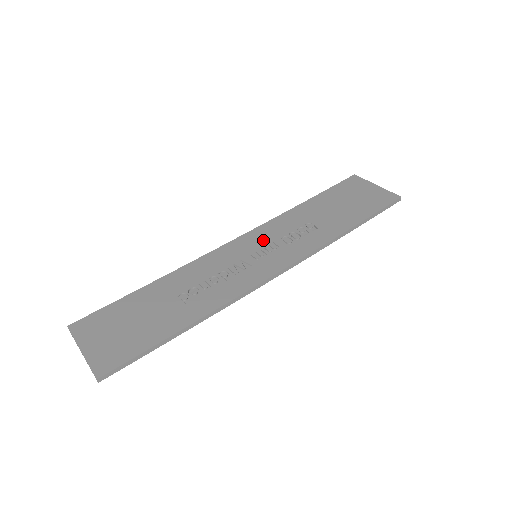
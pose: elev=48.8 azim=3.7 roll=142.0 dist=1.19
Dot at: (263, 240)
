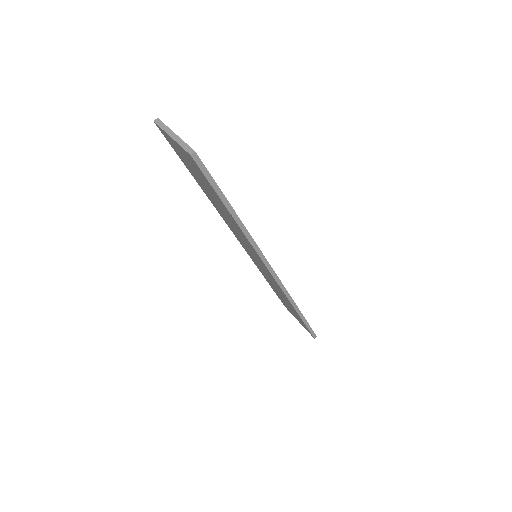
Dot at: occluded
